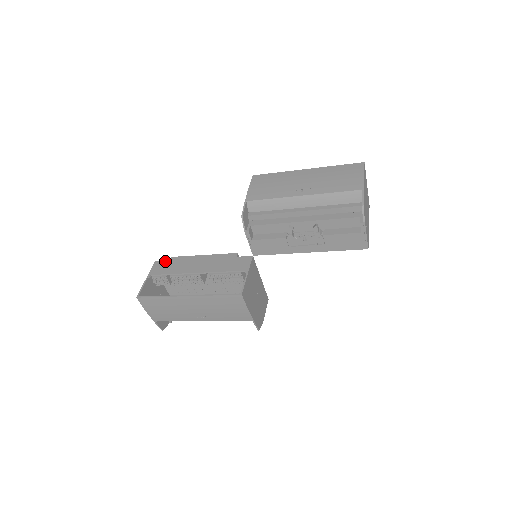
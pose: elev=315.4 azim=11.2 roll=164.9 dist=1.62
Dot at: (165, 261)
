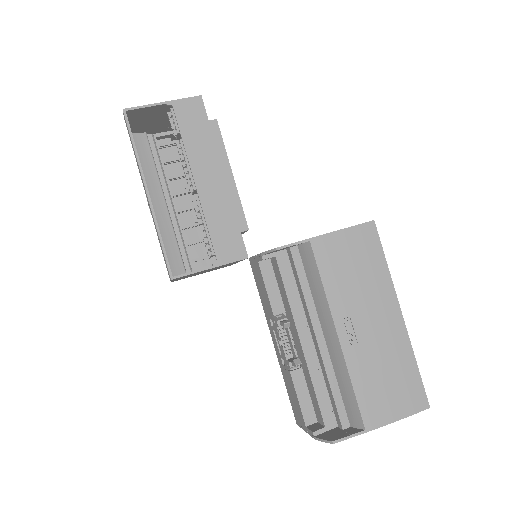
Dot at: (206, 114)
